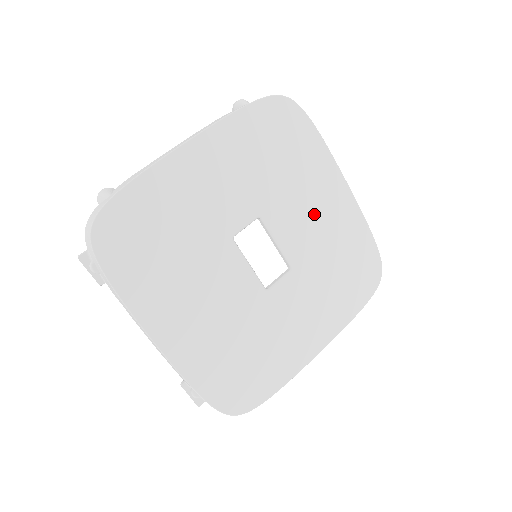
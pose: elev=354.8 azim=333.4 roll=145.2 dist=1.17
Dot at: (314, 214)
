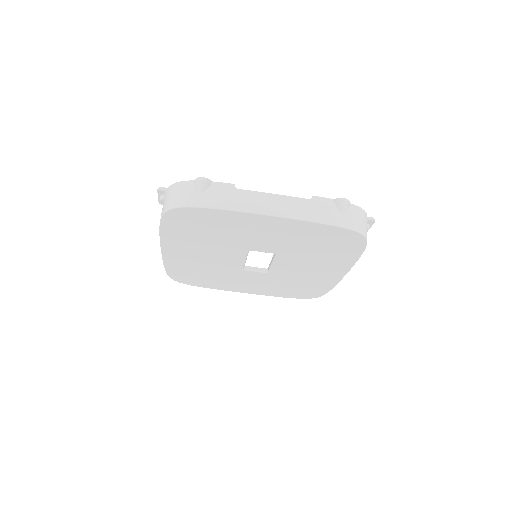
Dot at: (309, 269)
